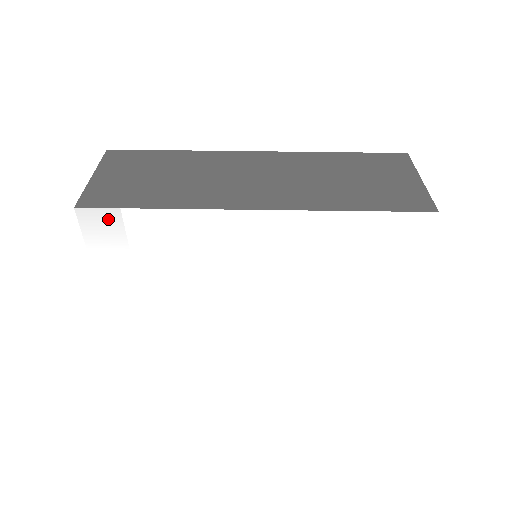
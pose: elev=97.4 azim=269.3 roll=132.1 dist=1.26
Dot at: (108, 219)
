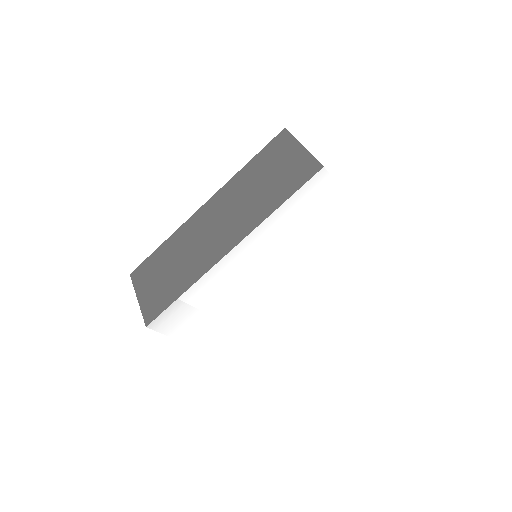
Dot at: (166, 317)
